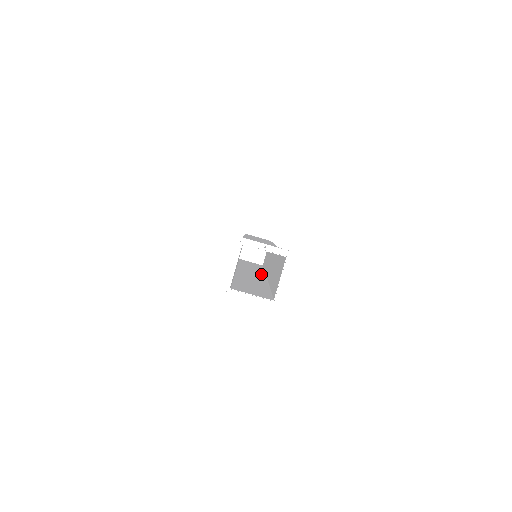
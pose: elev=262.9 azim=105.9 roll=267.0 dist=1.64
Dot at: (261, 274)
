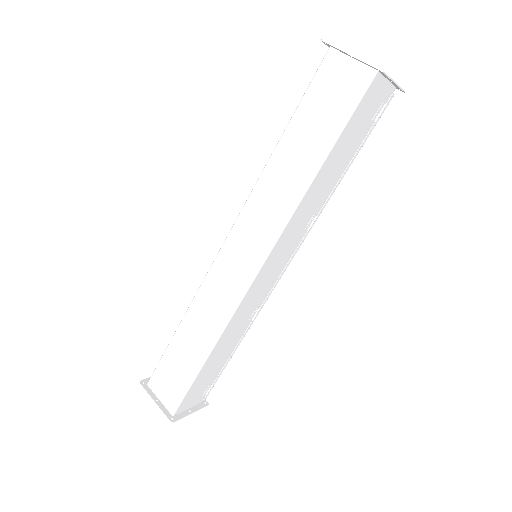
Dot at: (239, 290)
